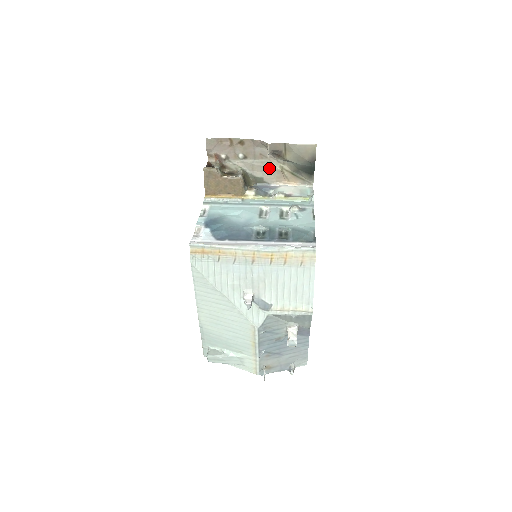
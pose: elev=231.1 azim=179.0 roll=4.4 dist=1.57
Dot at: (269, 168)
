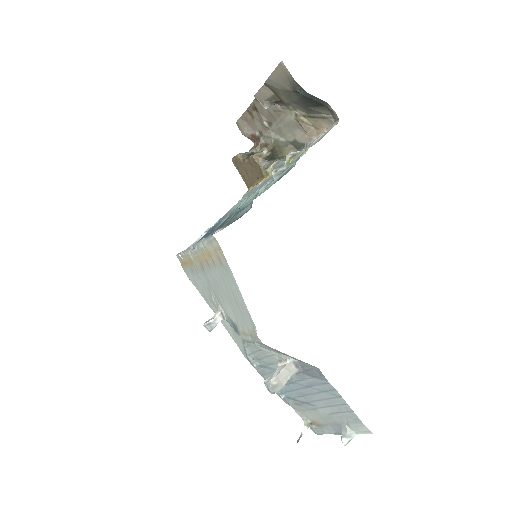
Dot at: (291, 123)
